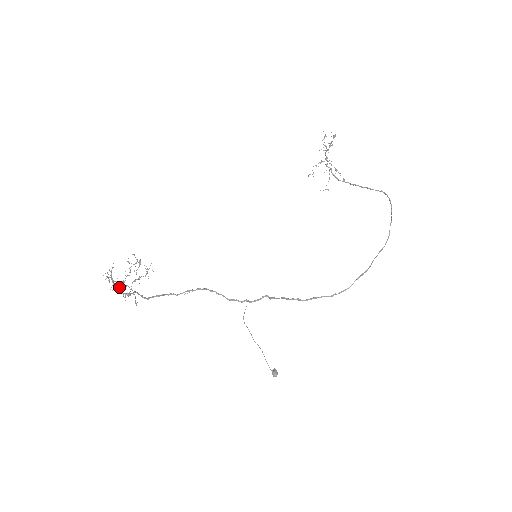
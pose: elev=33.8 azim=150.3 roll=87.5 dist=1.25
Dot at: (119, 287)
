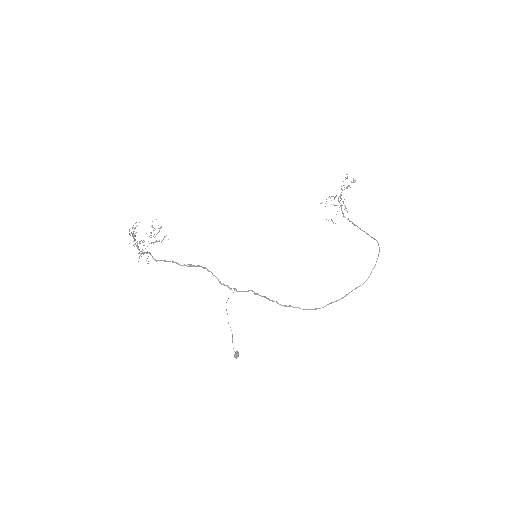
Dot at: occluded
